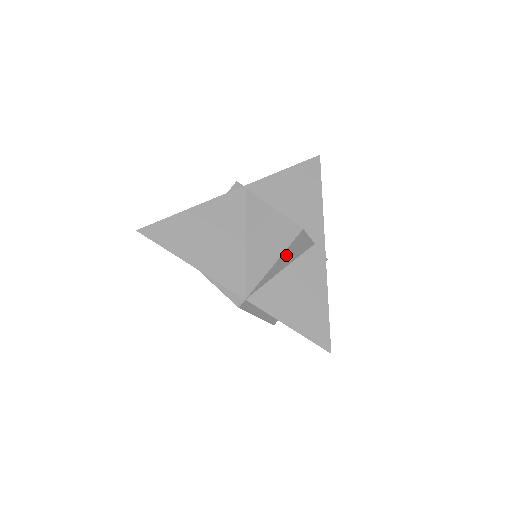
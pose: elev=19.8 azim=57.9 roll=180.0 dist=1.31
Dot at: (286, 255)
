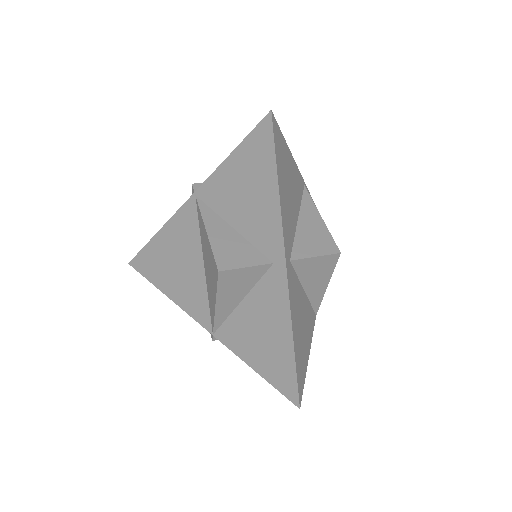
Dot at: (226, 293)
